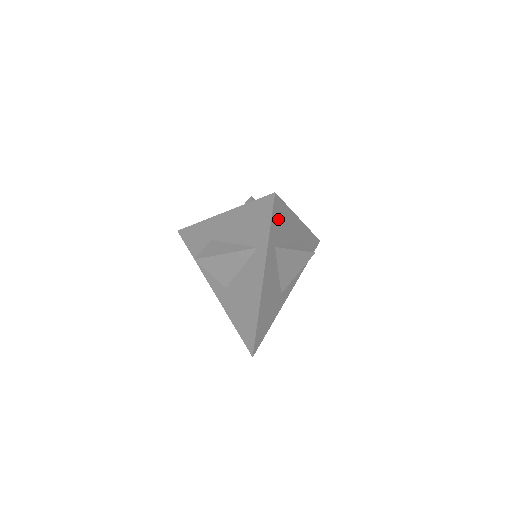
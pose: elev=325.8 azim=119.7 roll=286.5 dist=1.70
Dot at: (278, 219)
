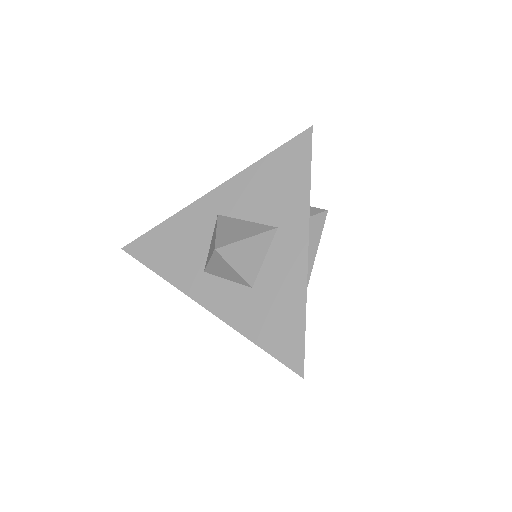
Dot at: occluded
